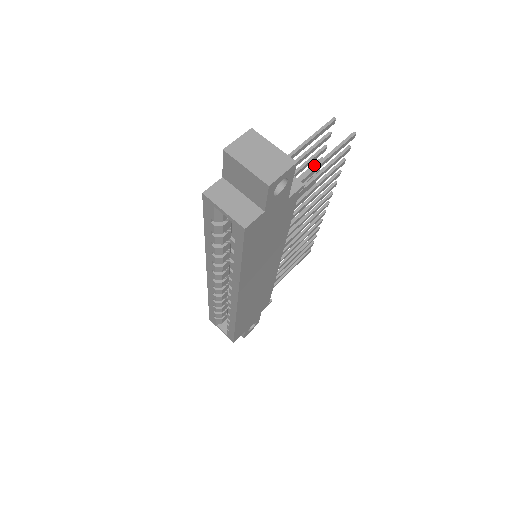
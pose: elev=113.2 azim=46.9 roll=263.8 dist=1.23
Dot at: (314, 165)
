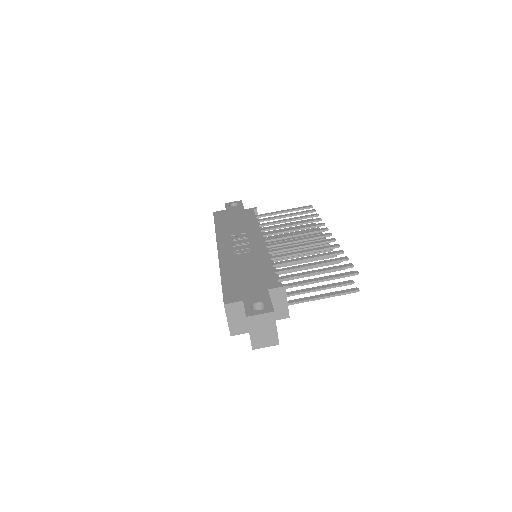
Dot at: (333, 255)
